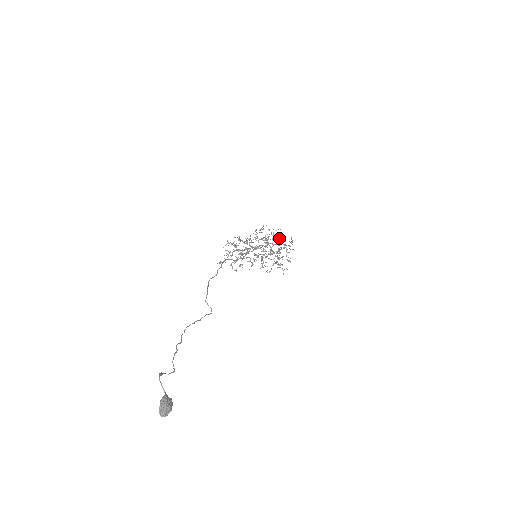
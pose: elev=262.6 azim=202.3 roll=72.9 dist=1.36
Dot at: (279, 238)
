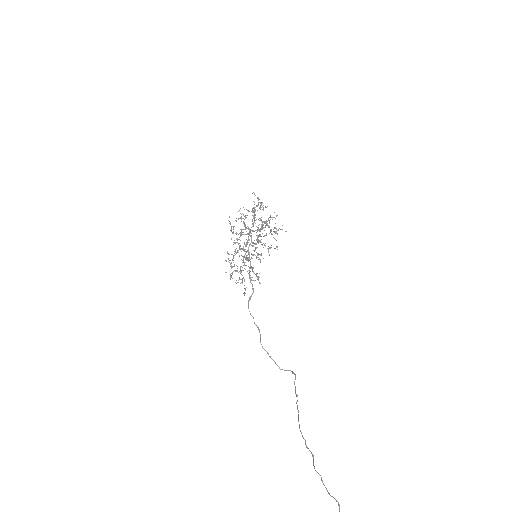
Dot at: occluded
